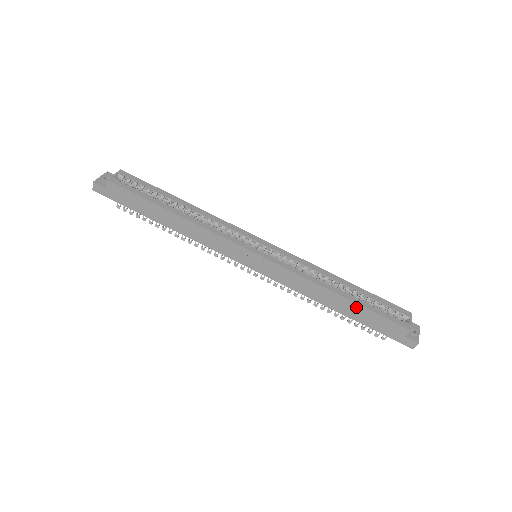
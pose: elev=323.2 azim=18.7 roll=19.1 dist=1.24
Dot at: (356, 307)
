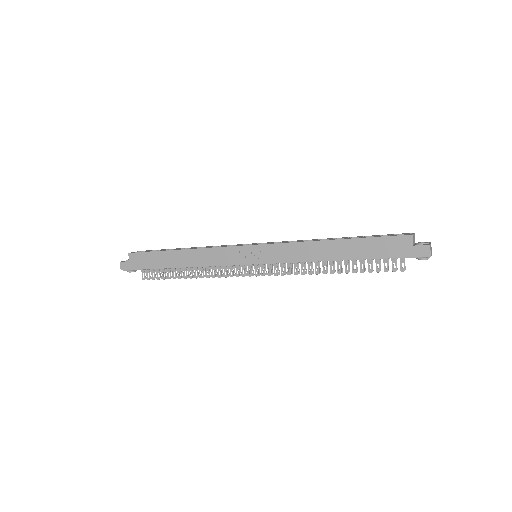
Dot at: (353, 243)
